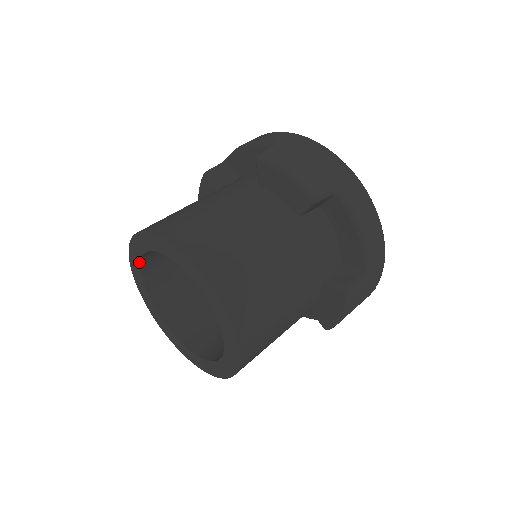
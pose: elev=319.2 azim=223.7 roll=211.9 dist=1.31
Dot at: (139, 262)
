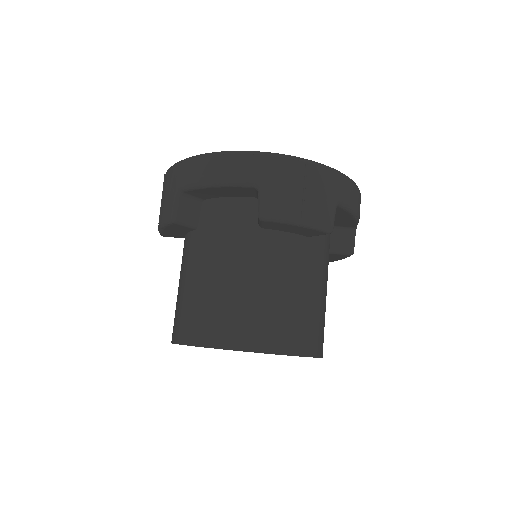
Dot at: occluded
